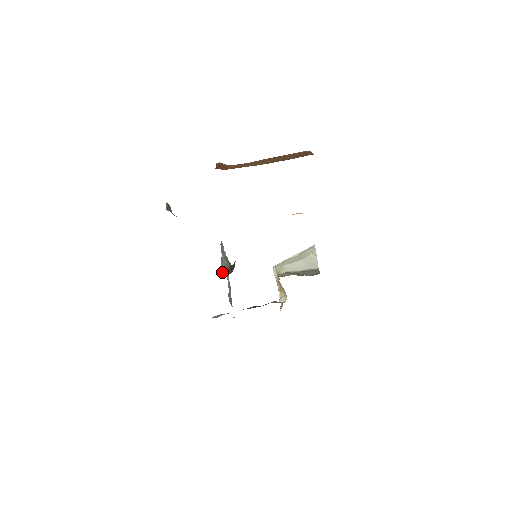
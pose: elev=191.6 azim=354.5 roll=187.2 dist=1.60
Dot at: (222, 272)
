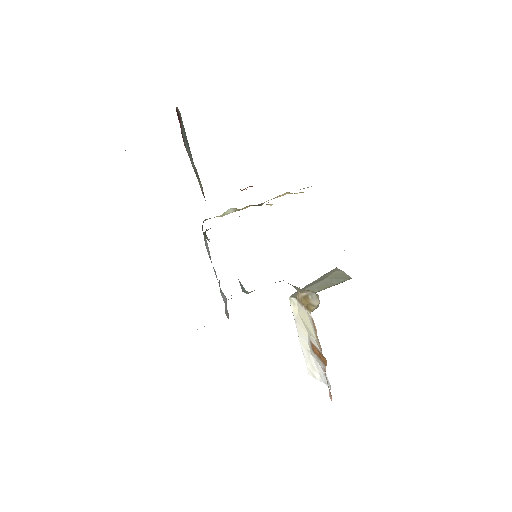
Dot at: occluded
